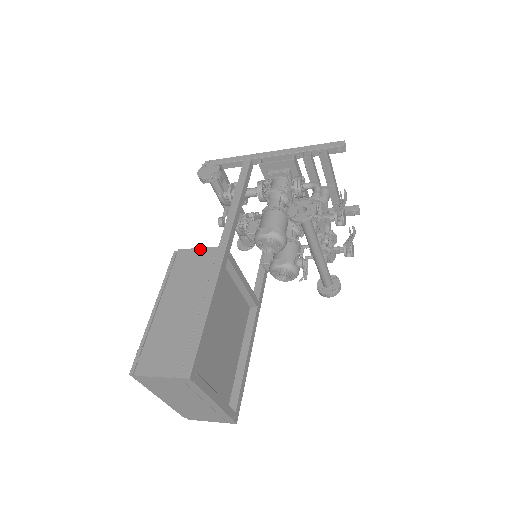
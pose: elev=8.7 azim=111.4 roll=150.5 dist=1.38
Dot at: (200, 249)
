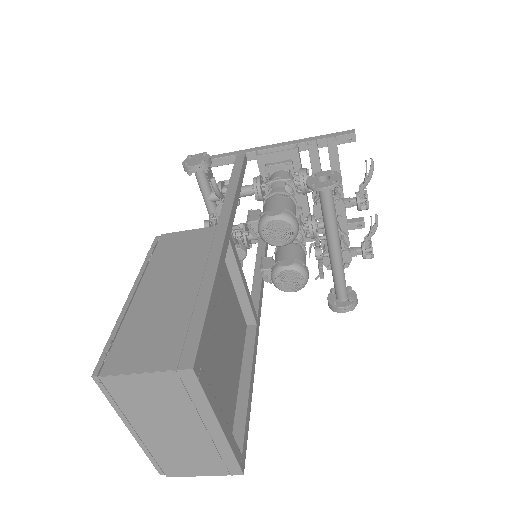
Dot at: (192, 230)
